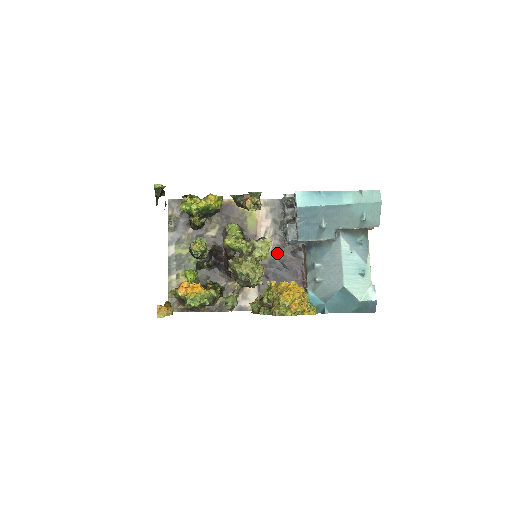
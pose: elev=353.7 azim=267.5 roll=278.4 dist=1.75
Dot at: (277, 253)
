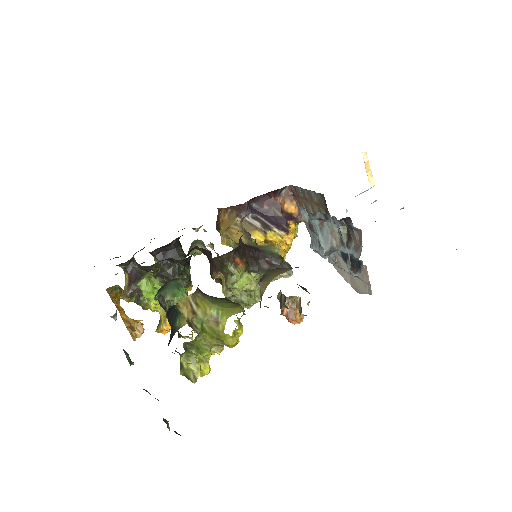
Dot at: occluded
